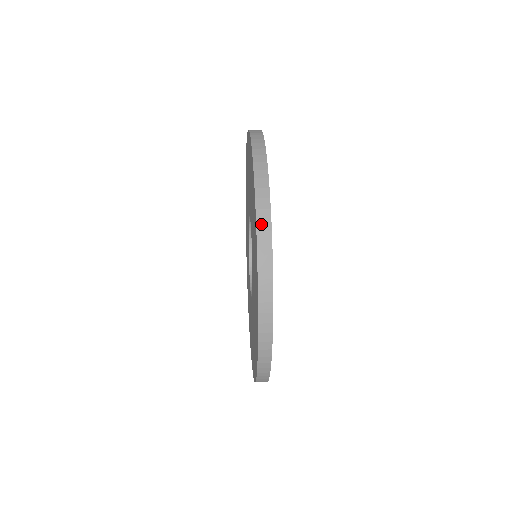
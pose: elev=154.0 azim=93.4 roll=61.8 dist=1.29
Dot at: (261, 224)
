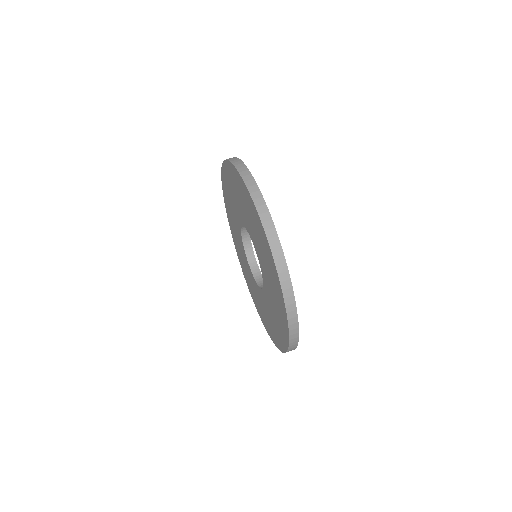
Dot at: (251, 188)
